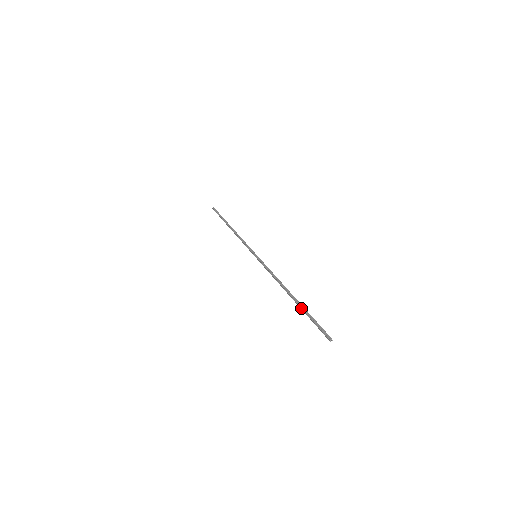
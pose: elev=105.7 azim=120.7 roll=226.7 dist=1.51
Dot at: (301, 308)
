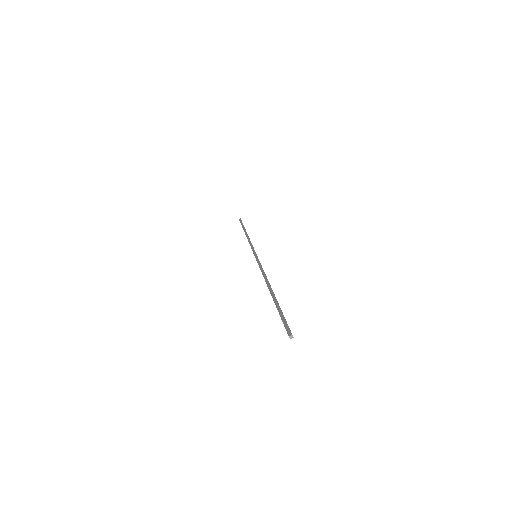
Dot at: occluded
